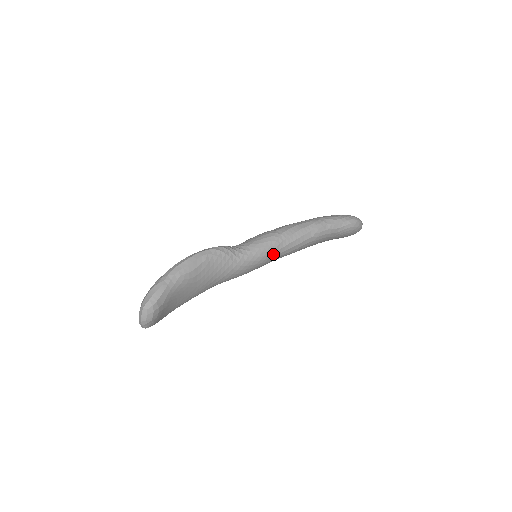
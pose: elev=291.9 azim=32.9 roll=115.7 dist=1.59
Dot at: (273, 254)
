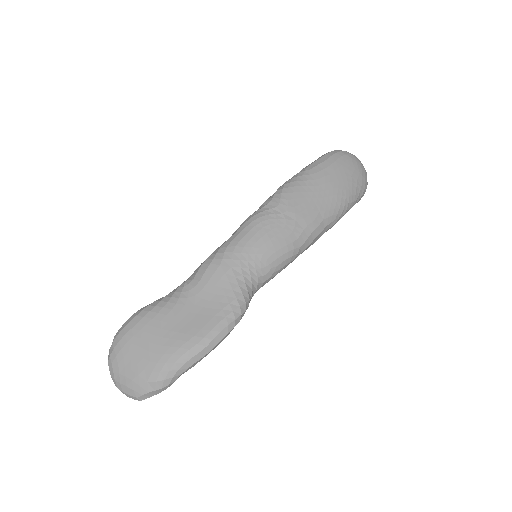
Dot at: occluded
